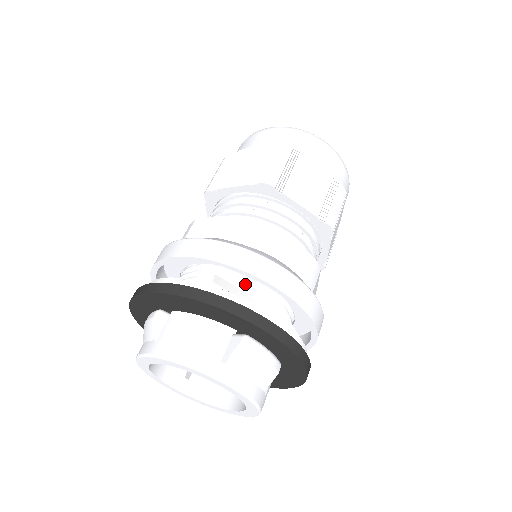
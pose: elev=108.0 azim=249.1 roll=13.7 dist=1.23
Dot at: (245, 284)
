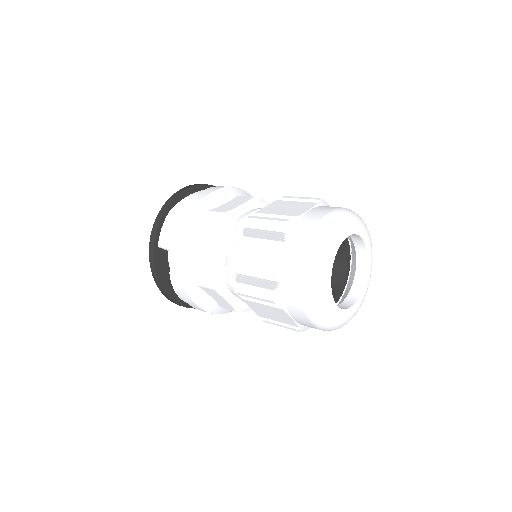
Dot at: (176, 289)
